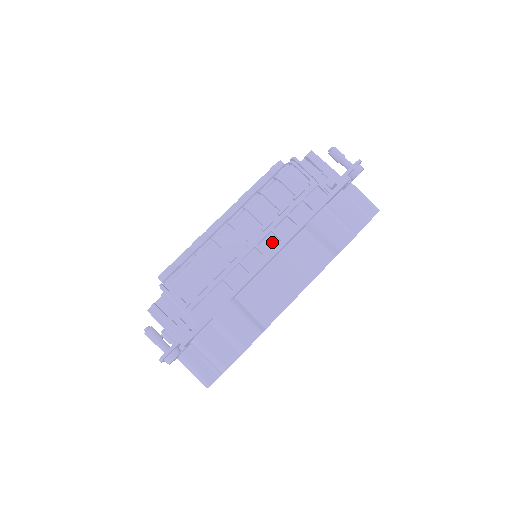
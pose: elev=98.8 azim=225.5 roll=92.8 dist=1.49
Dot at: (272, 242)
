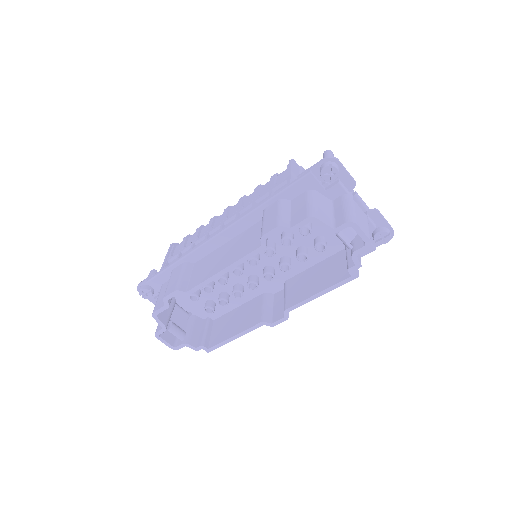
Dot at: occluded
